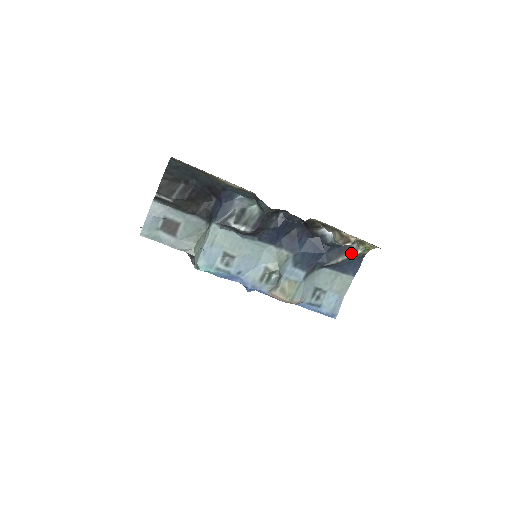
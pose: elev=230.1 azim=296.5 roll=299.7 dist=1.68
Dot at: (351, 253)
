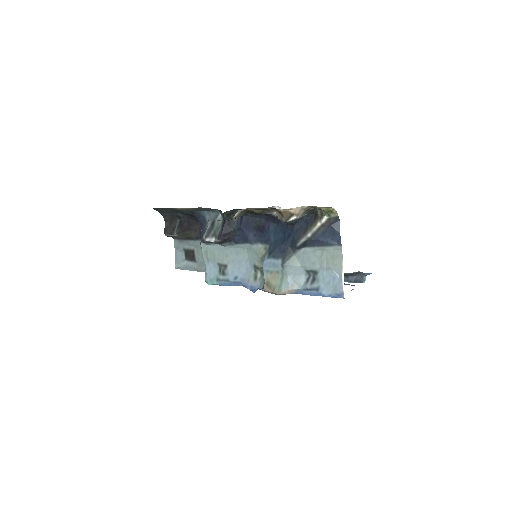
Dot at: (317, 223)
